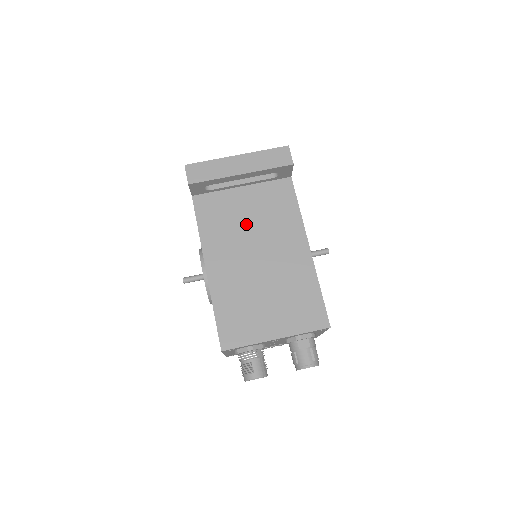
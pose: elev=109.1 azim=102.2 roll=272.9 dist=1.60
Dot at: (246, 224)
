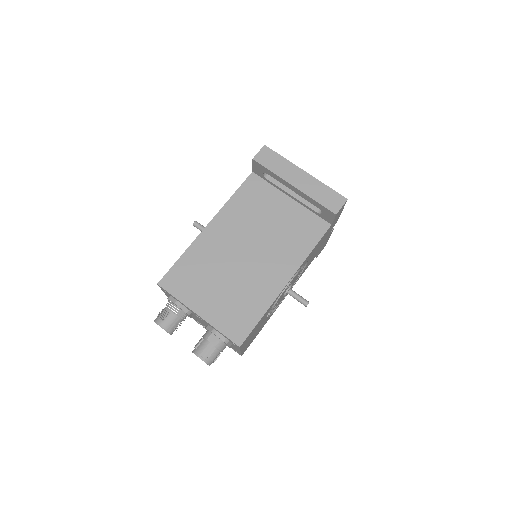
Dot at: (265, 224)
